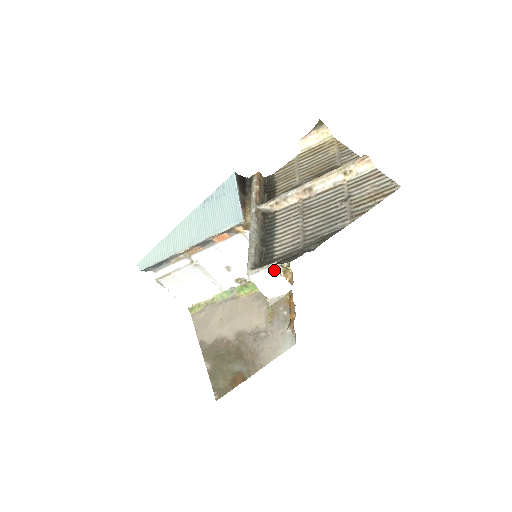
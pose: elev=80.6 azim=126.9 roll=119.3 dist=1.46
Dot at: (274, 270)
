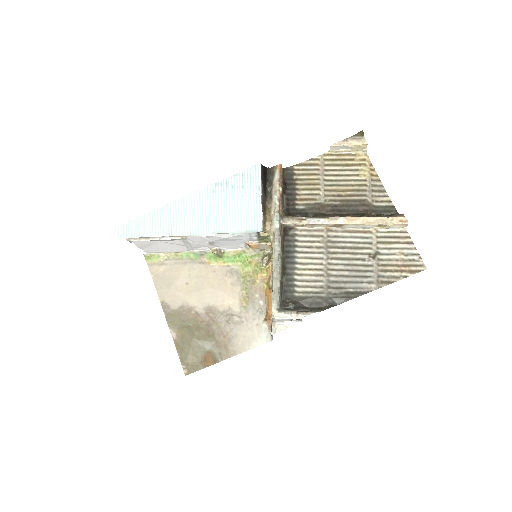
Dot at: (254, 251)
